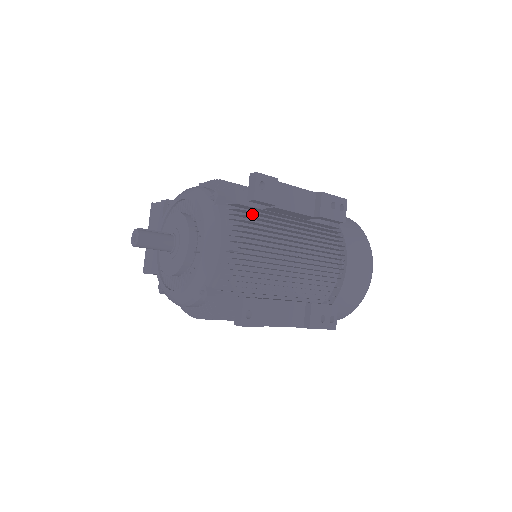
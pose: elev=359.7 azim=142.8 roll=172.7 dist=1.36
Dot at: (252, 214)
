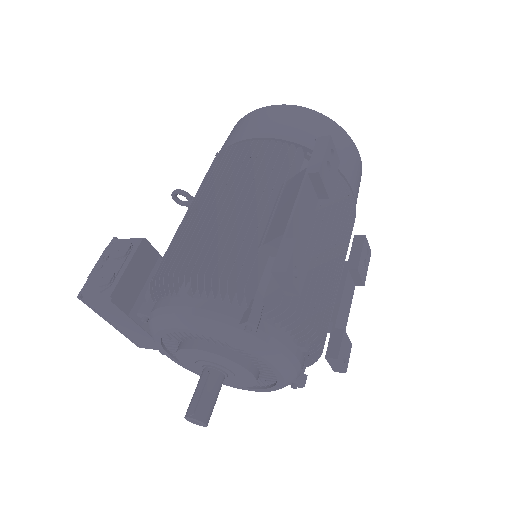
Dot at: occluded
